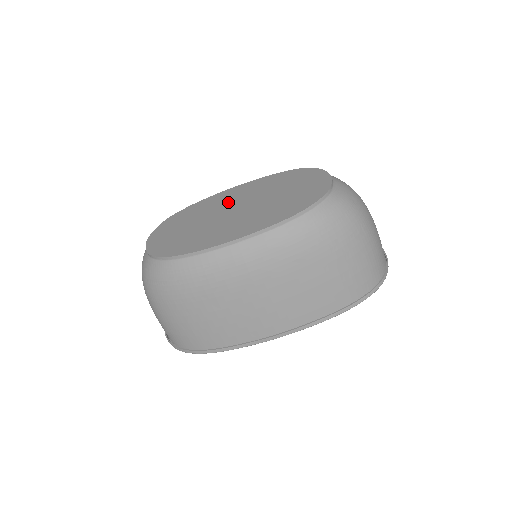
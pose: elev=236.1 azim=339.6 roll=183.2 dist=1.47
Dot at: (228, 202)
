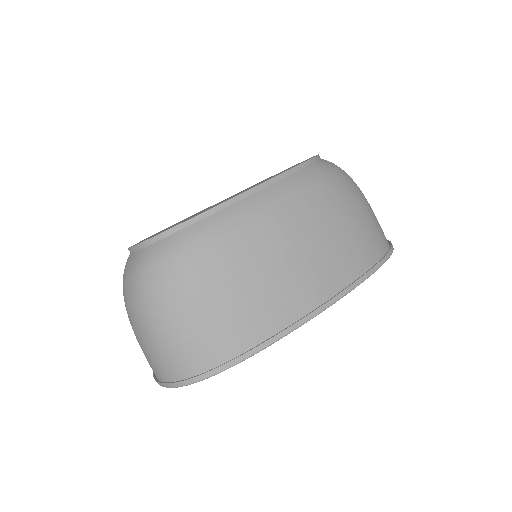
Dot at: occluded
